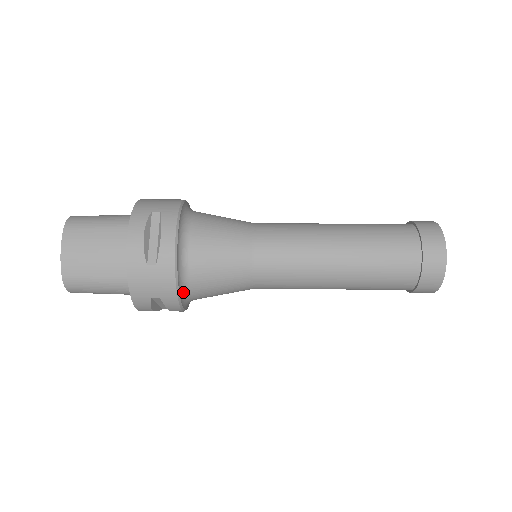
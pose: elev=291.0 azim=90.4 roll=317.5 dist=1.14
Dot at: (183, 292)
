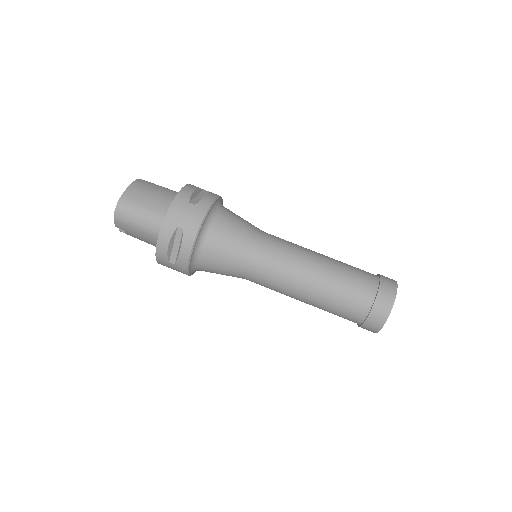
Dot at: (200, 236)
